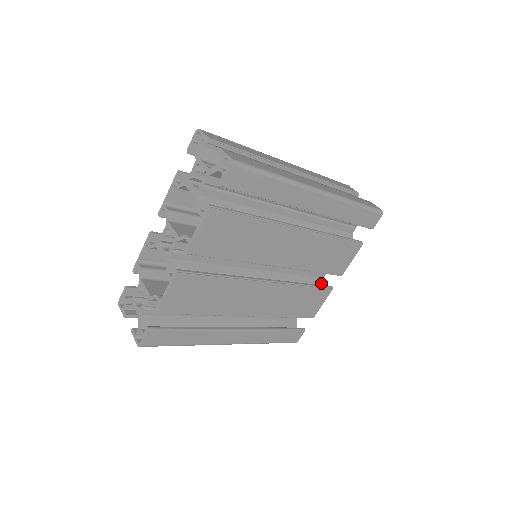
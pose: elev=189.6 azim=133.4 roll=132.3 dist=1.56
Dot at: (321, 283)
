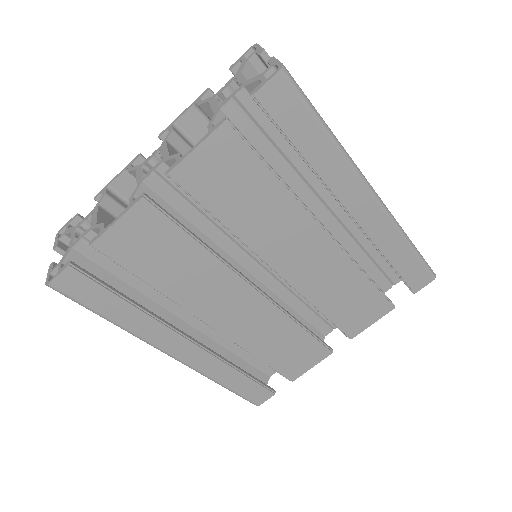
Dot at: occluded
